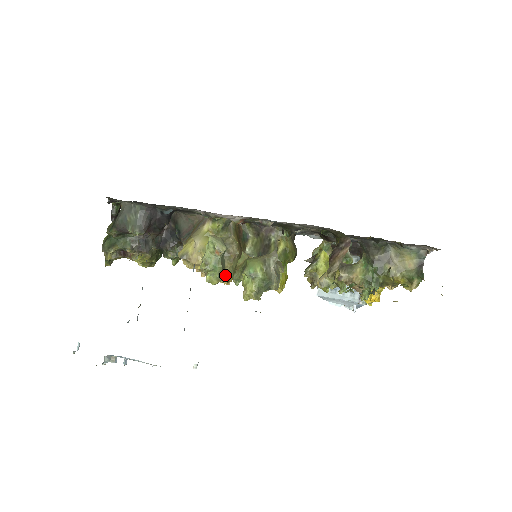
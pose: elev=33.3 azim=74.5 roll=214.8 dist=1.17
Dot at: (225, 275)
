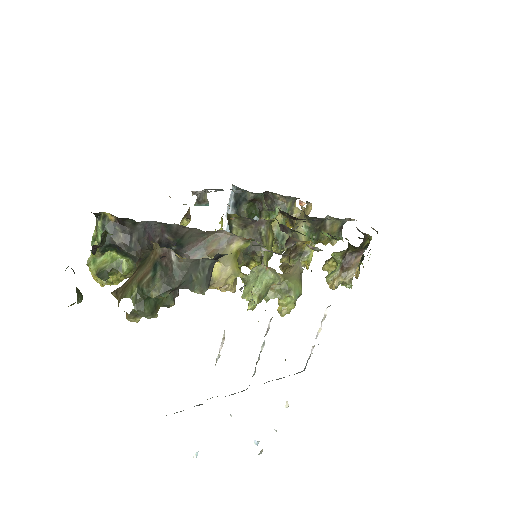
Dot at: occluded
